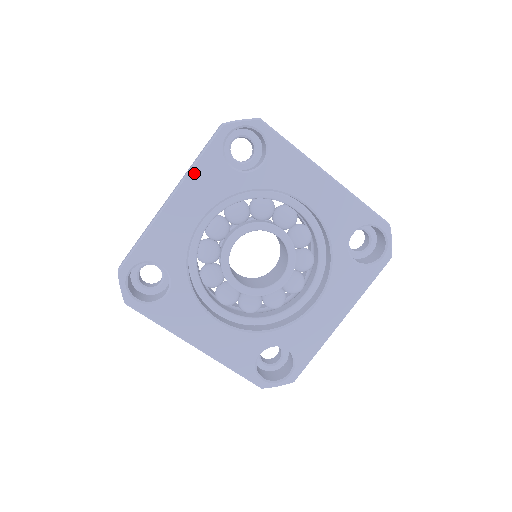
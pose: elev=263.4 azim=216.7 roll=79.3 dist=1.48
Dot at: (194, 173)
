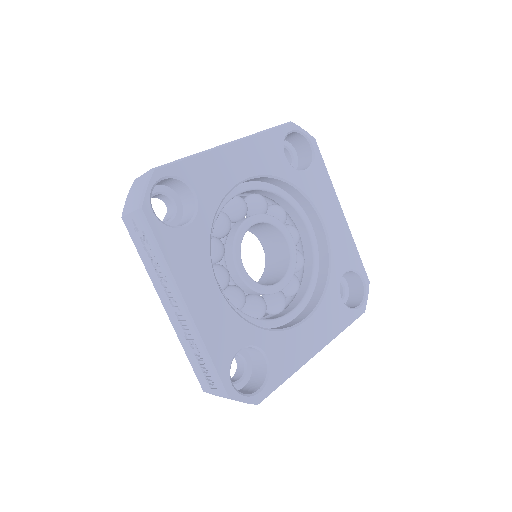
Dot at: (173, 267)
